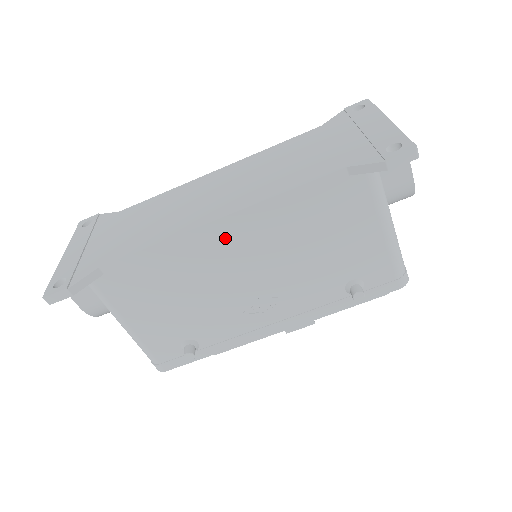
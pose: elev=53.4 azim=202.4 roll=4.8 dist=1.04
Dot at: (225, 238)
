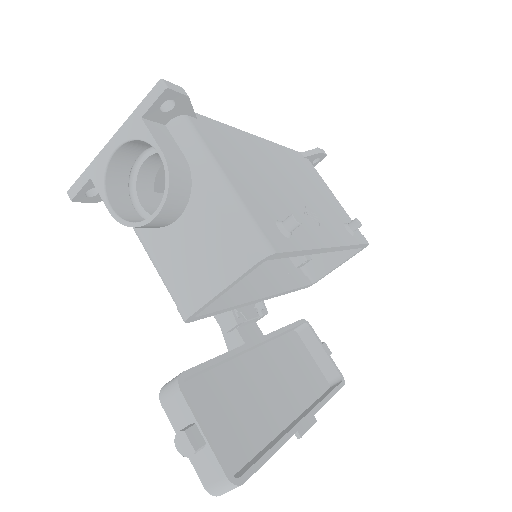
Dot at: (267, 150)
